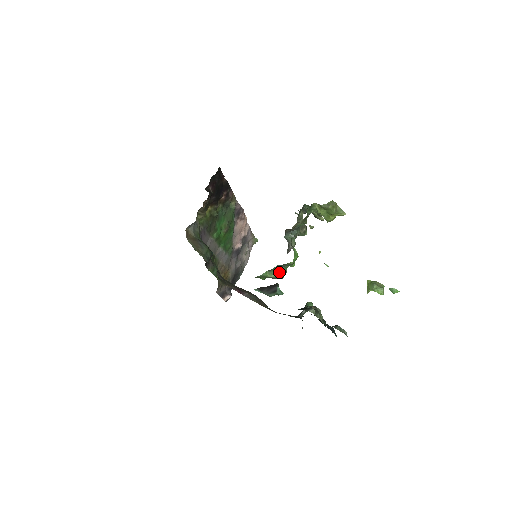
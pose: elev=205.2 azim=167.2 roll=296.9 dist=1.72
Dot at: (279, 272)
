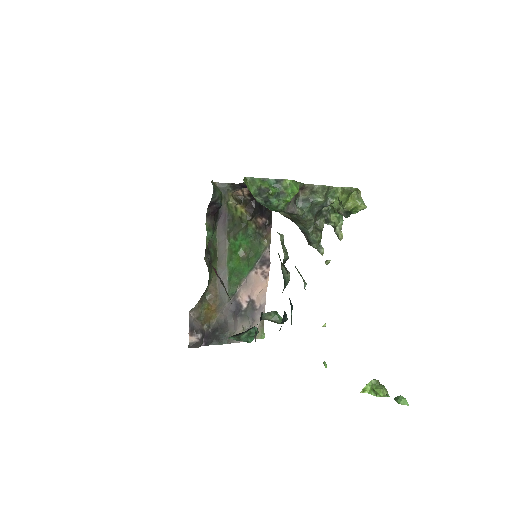
Dot at: (271, 186)
